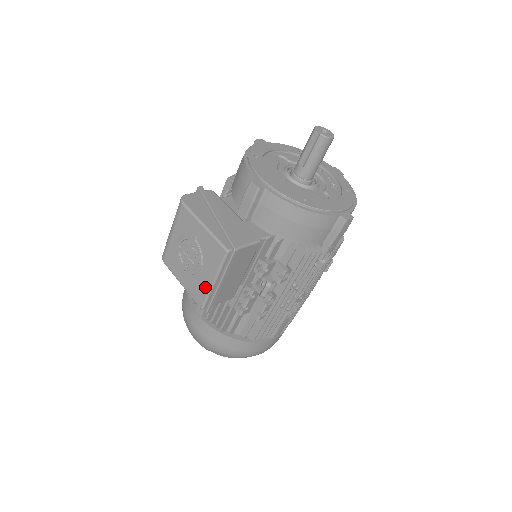
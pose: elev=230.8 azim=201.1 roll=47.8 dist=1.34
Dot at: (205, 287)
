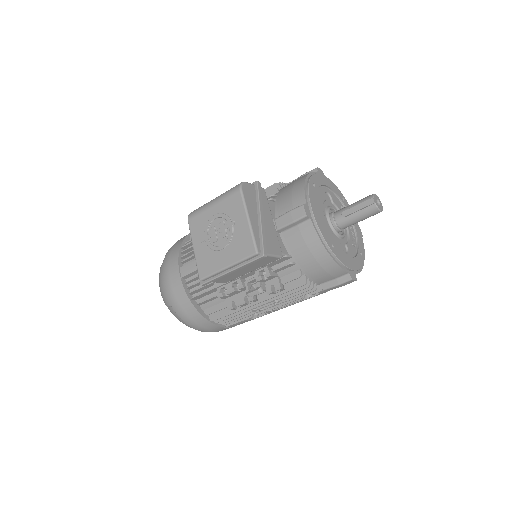
Dot at: (216, 266)
